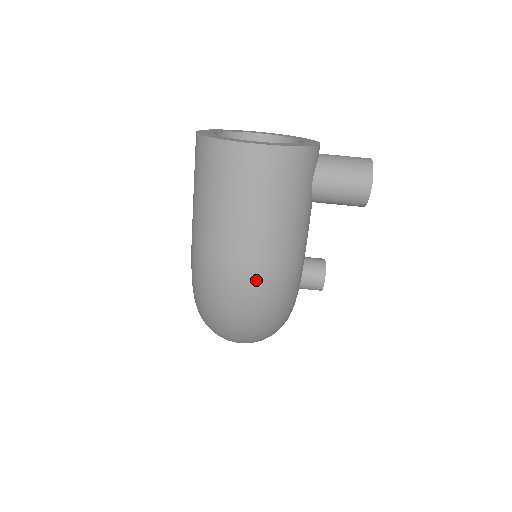
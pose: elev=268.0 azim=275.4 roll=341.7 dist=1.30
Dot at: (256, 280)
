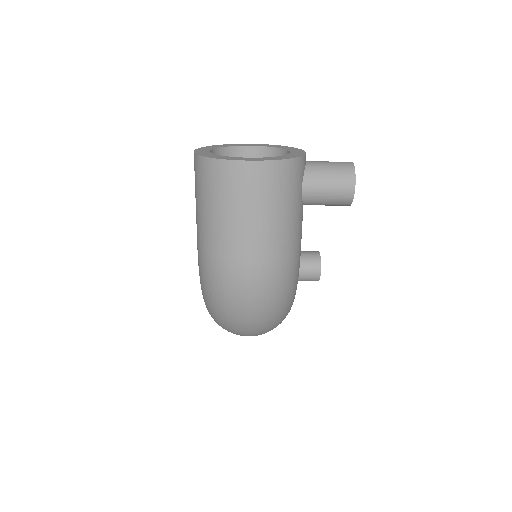
Dot at: (259, 280)
